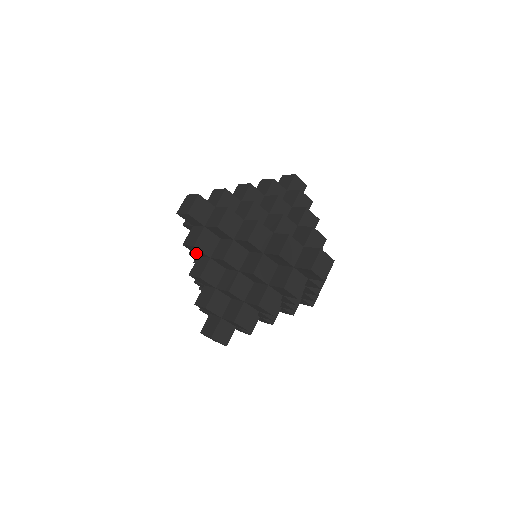
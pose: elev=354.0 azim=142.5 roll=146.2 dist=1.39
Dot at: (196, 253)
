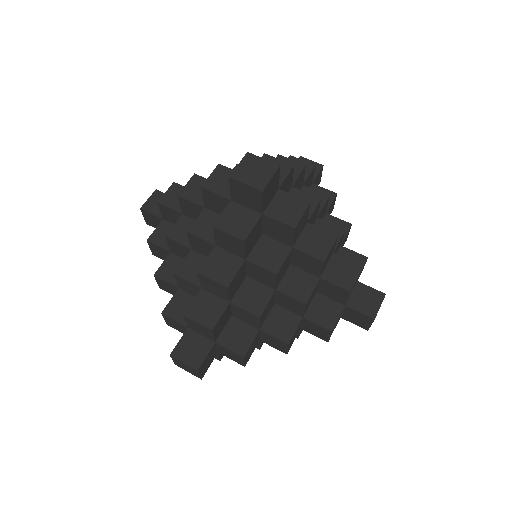
Dot at: (219, 242)
